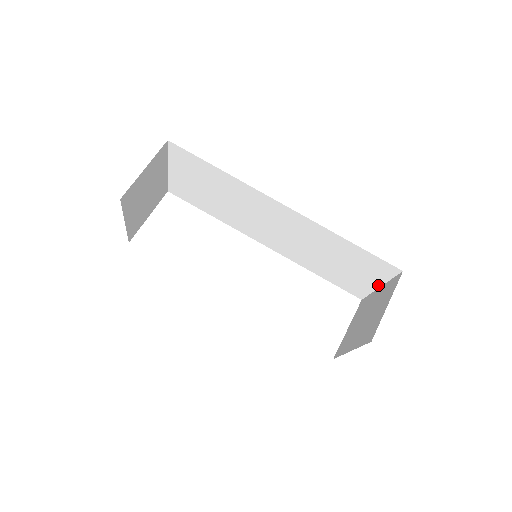
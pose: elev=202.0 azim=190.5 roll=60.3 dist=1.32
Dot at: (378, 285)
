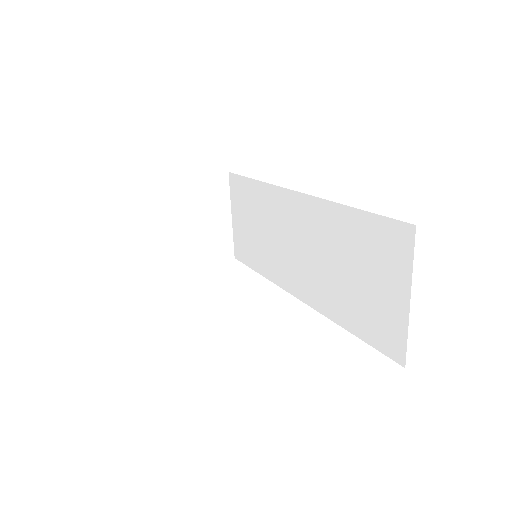
Dot at: (407, 298)
